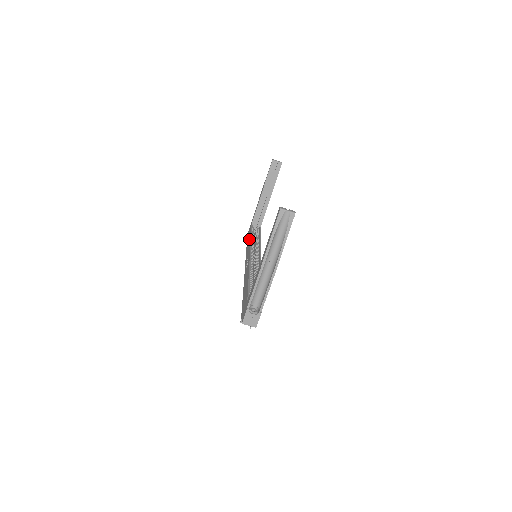
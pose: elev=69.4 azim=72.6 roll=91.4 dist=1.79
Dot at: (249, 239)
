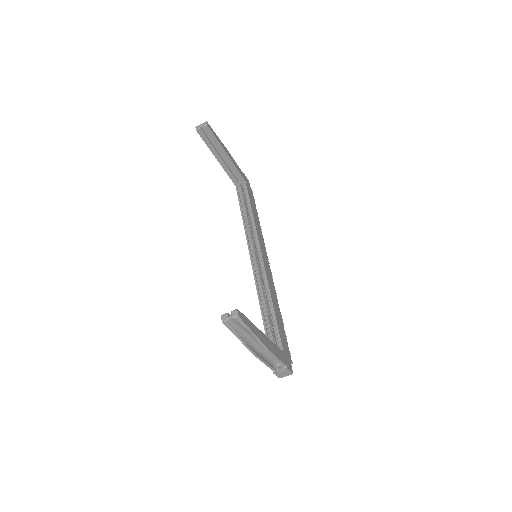
Dot at: occluded
